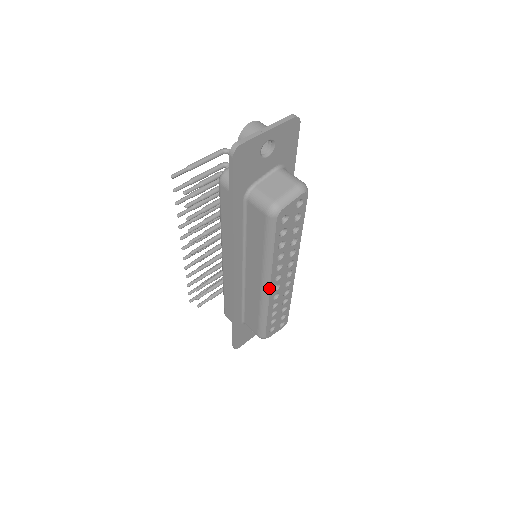
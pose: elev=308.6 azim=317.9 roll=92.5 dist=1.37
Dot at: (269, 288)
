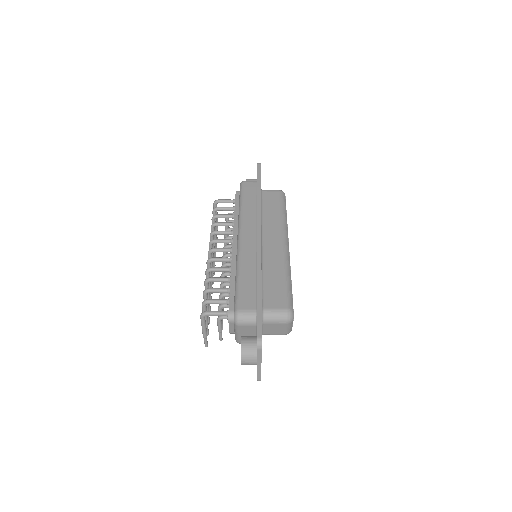
Dot at: occluded
